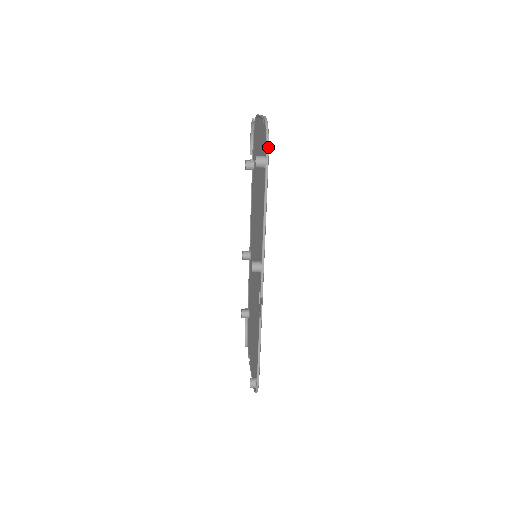
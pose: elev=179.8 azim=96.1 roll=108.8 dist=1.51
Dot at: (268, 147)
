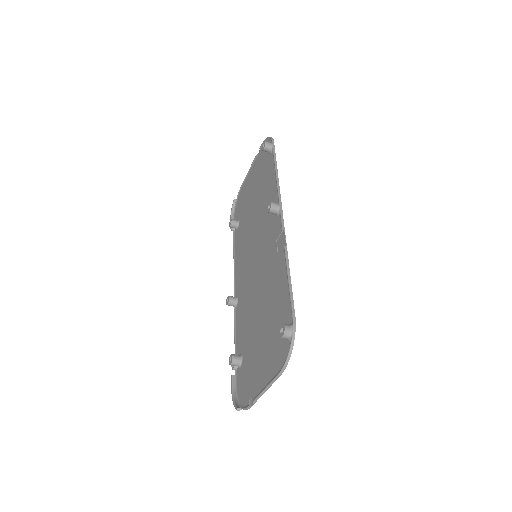
Dot at: (273, 139)
